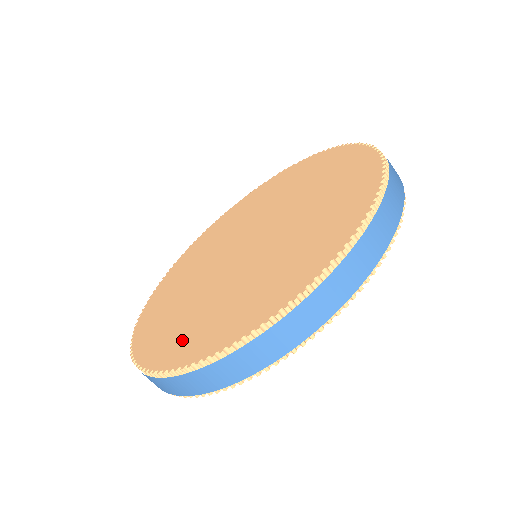
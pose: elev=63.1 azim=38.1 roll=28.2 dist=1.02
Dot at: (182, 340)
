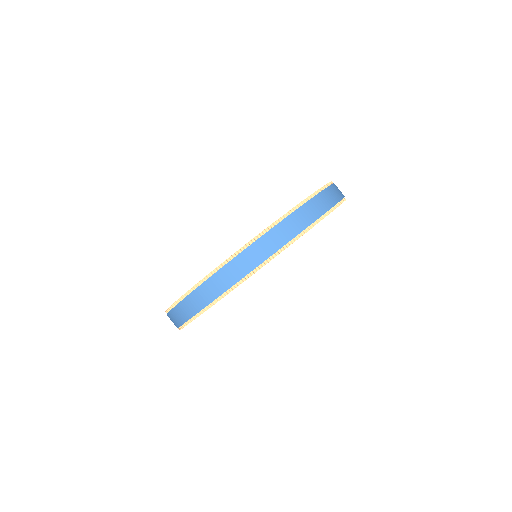
Dot at: occluded
